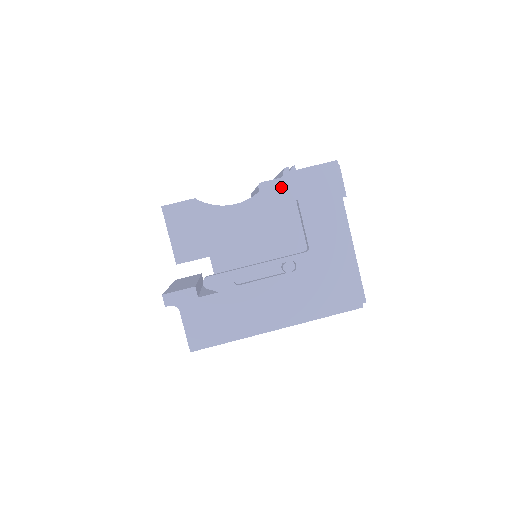
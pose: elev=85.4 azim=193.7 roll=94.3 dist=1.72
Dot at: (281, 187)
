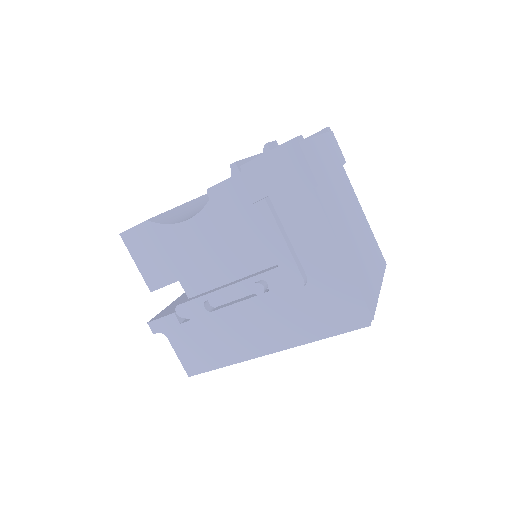
Dot at: (233, 189)
